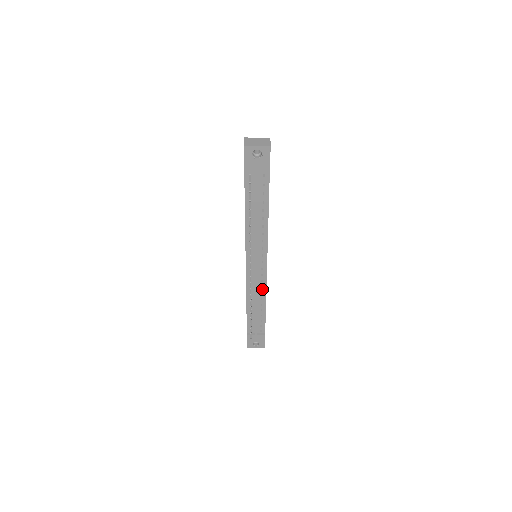
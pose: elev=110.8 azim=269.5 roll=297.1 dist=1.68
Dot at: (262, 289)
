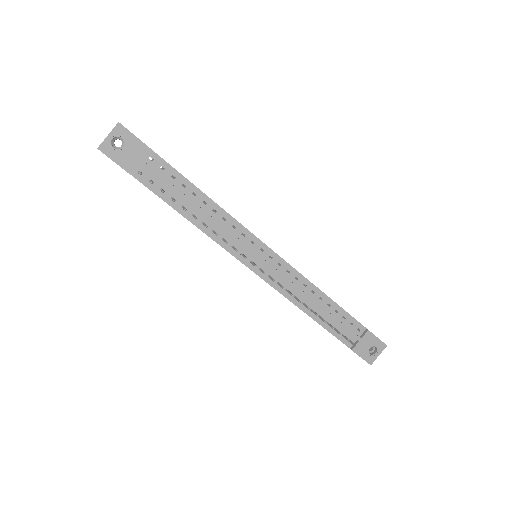
Dot at: (299, 280)
